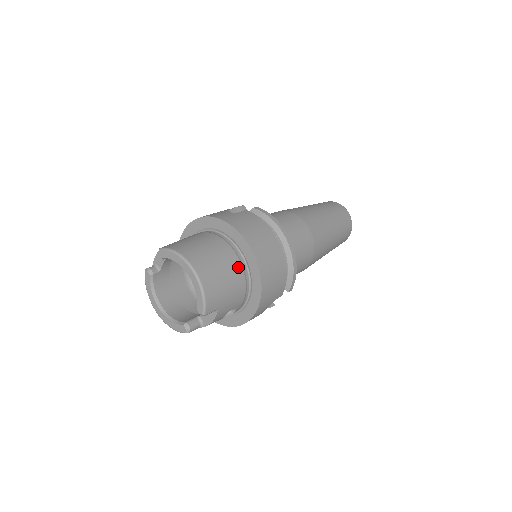
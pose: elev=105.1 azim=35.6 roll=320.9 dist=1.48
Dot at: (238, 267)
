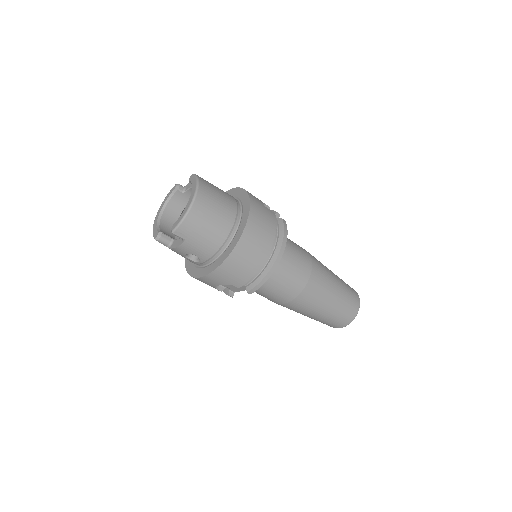
Dot at: (226, 231)
